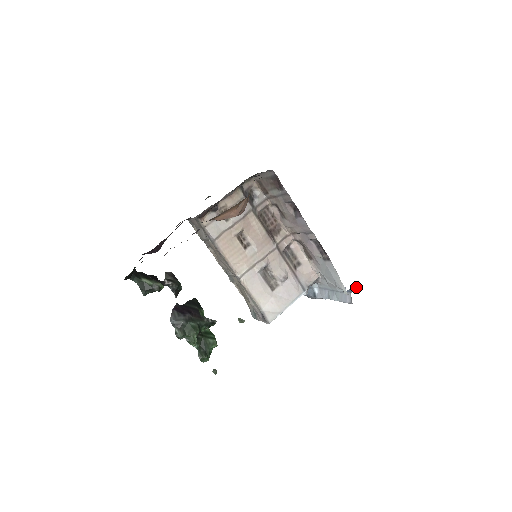
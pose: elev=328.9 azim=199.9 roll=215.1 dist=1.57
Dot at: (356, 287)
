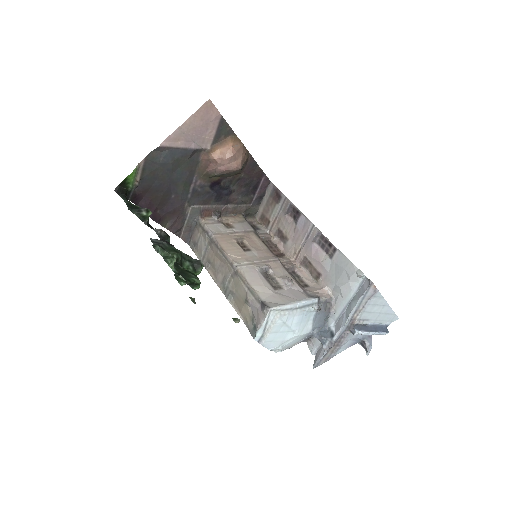
Dot at: (383, 328)
